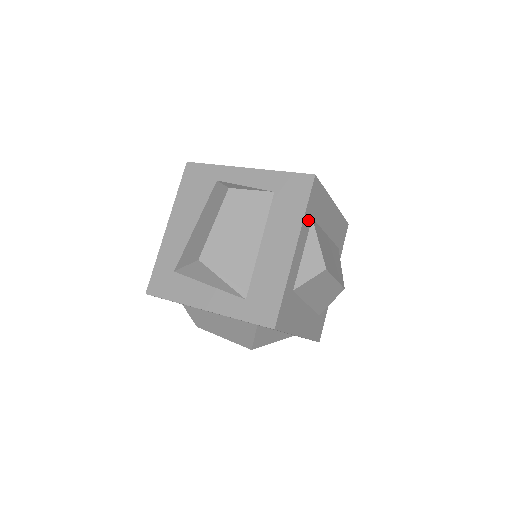
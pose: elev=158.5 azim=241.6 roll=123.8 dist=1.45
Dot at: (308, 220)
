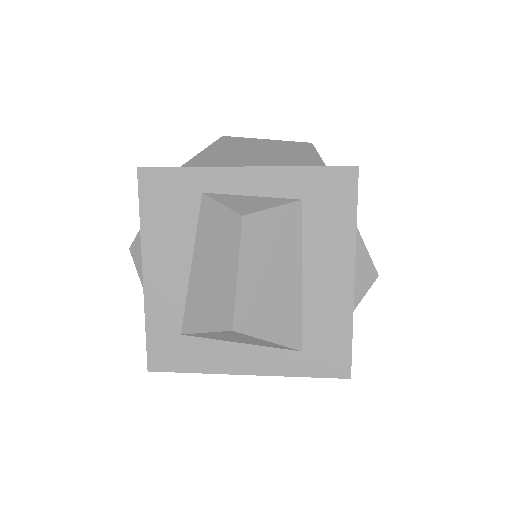
Dot at: occluded
